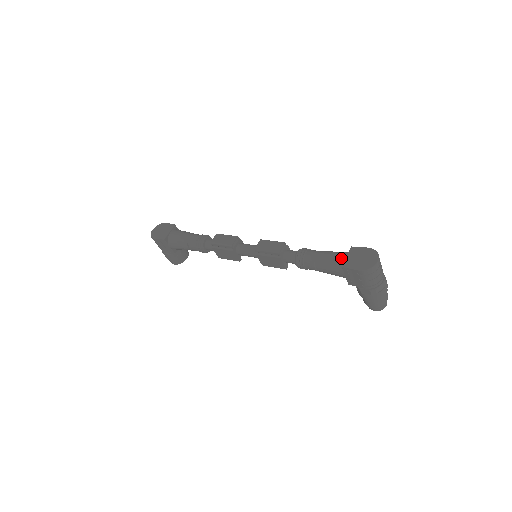
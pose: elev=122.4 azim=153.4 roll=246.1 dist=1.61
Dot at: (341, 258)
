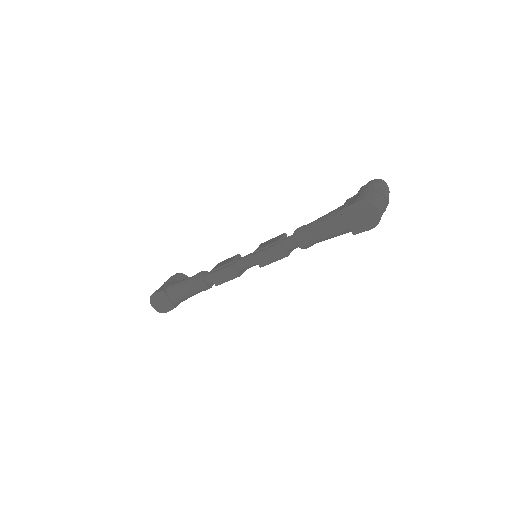
Dot at: (343, 227)
